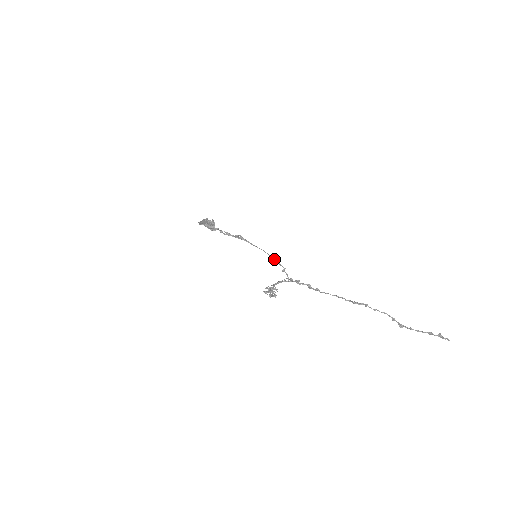
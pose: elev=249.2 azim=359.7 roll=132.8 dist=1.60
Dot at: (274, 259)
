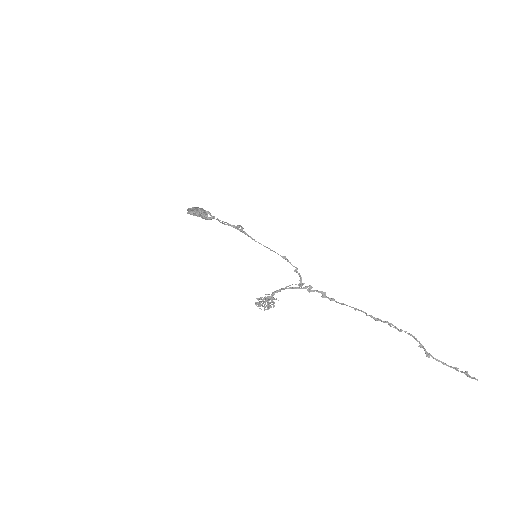
Dot at: (284, 258)
